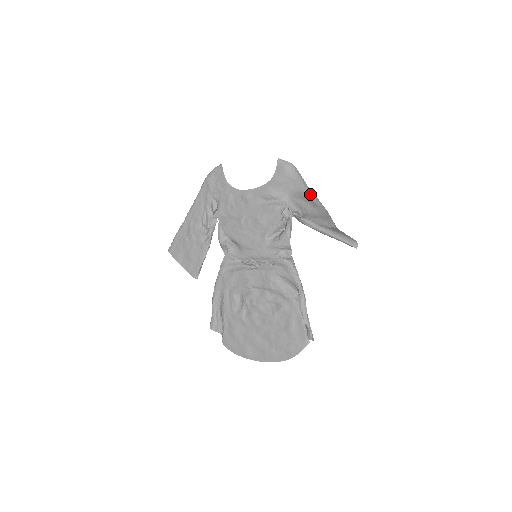
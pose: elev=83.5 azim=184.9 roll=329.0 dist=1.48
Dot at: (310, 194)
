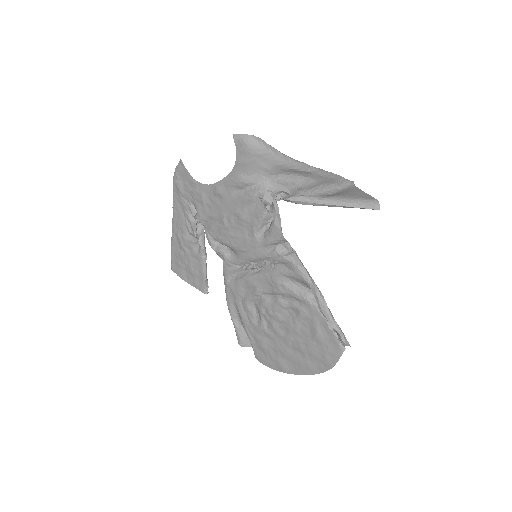
Dot at: (292, 164)
